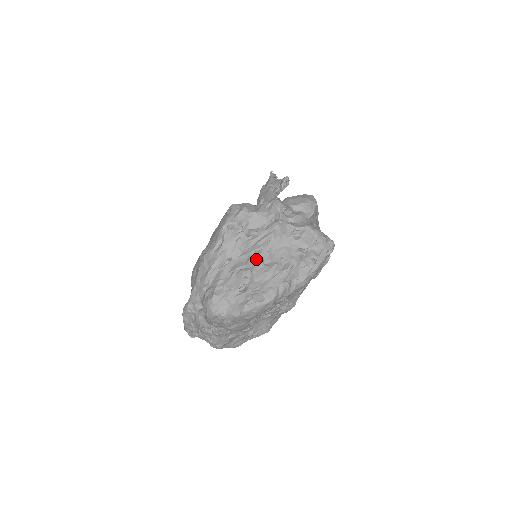
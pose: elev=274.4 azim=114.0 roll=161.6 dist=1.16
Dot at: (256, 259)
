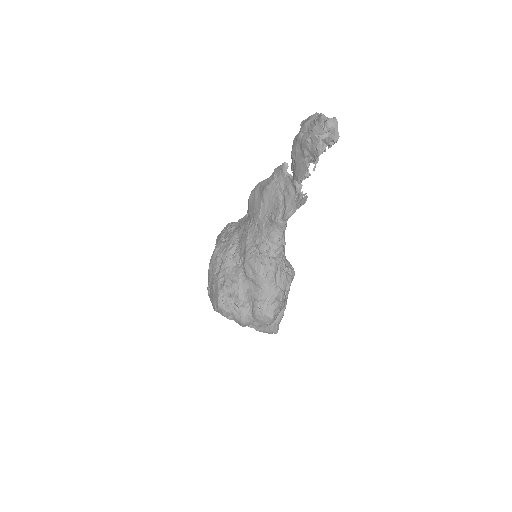
Dot at: occluded
